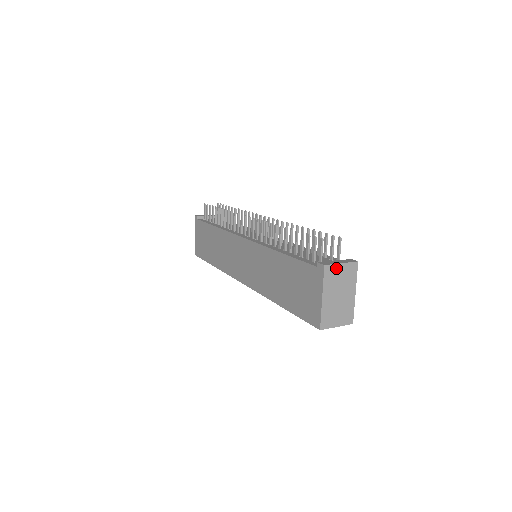
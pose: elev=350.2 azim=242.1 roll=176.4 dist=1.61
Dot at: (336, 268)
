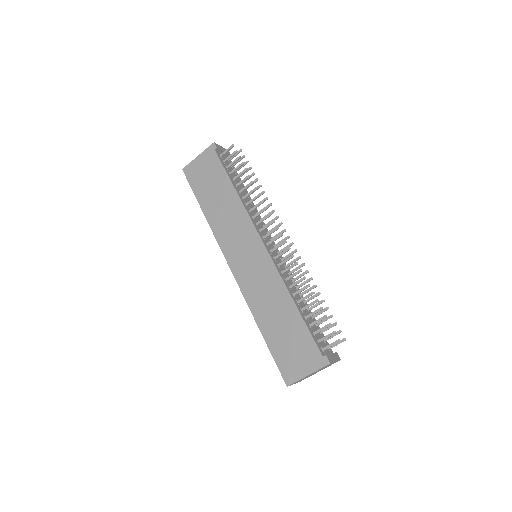
Dot at: occluded
